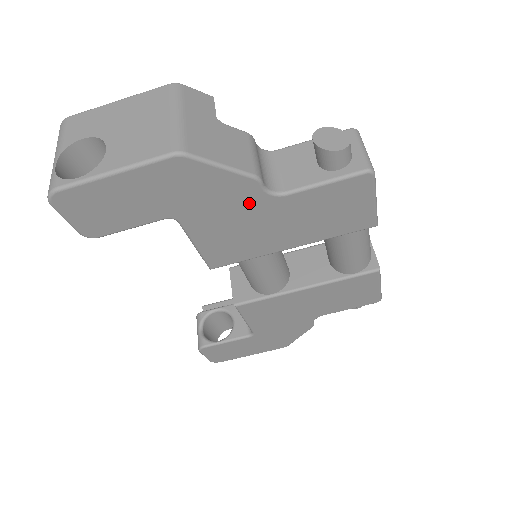
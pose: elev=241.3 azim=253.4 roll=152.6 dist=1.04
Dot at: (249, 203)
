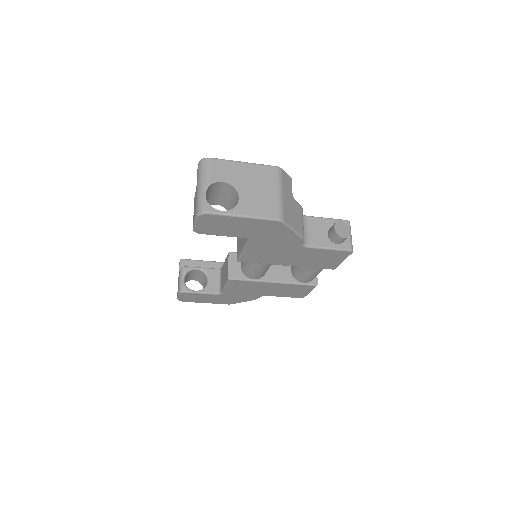
Dot at: (289, 245)
